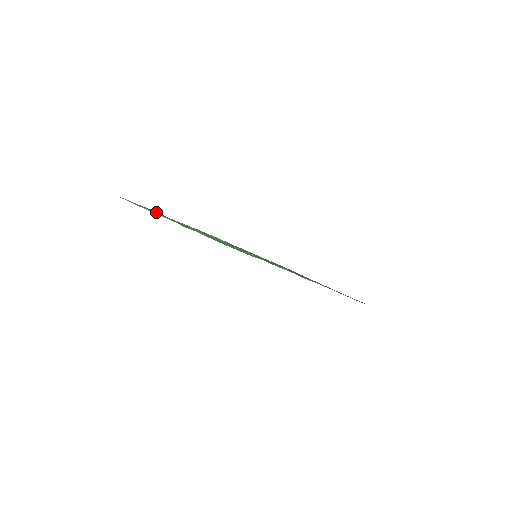
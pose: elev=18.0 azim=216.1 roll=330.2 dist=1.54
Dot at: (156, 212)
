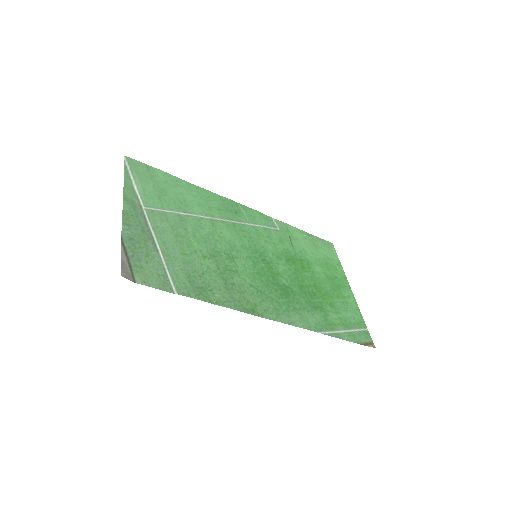
Dot at: (162, 180)
